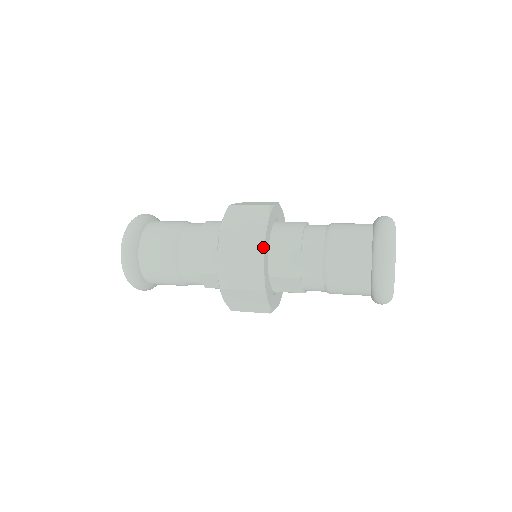
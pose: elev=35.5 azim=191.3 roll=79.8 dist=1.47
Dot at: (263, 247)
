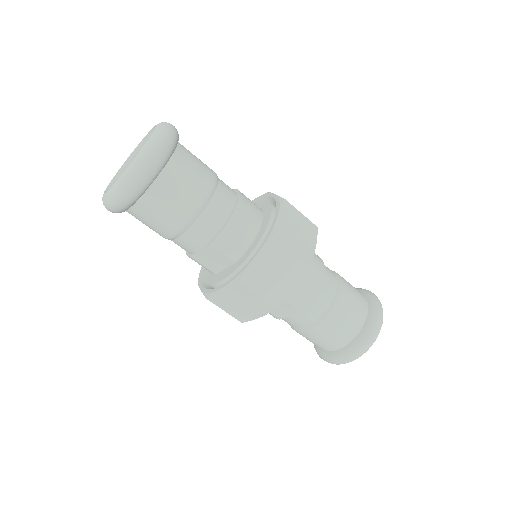
Dot at: occluded
